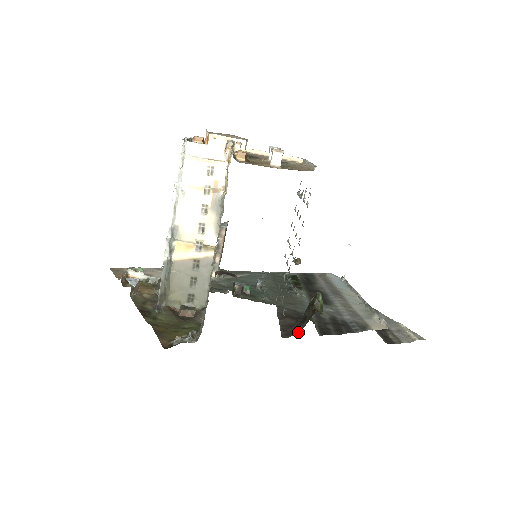
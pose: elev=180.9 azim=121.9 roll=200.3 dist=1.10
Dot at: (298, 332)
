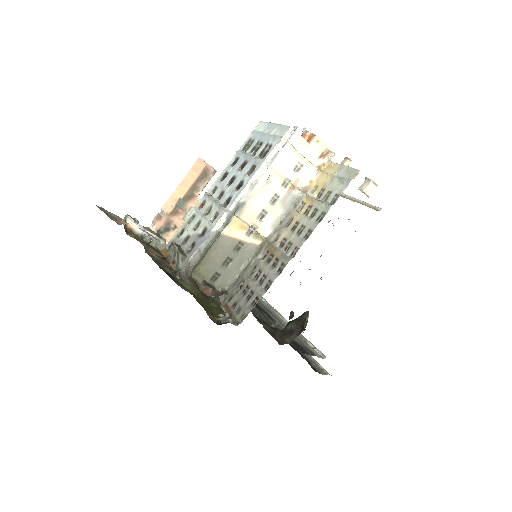
Dot at: (288, 342)
